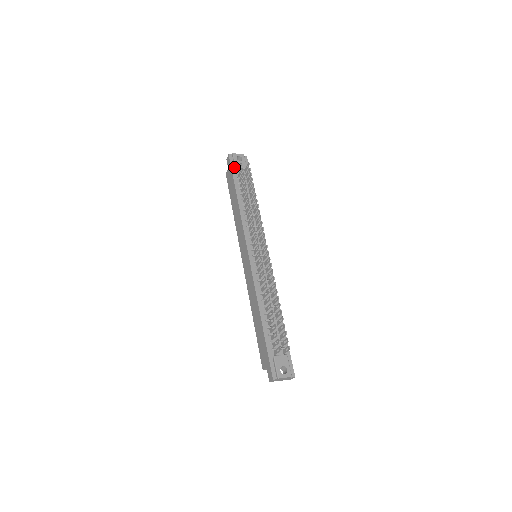
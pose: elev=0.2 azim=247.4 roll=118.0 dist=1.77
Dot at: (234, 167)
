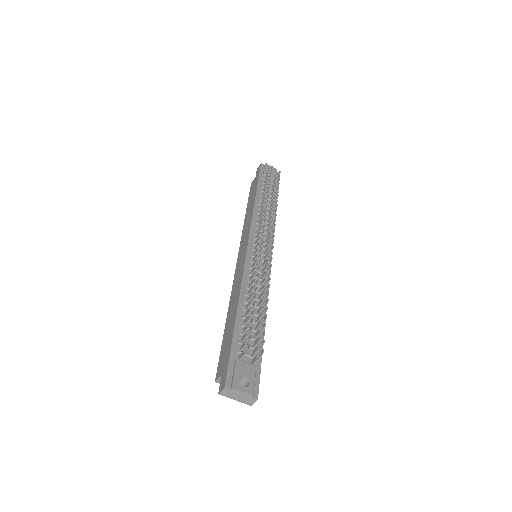
Dot at: (263, 174)
